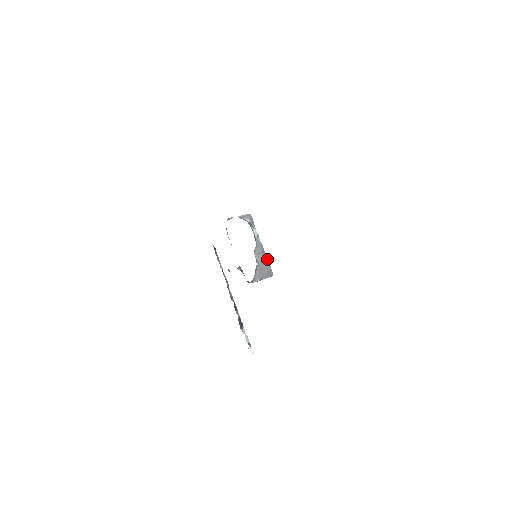
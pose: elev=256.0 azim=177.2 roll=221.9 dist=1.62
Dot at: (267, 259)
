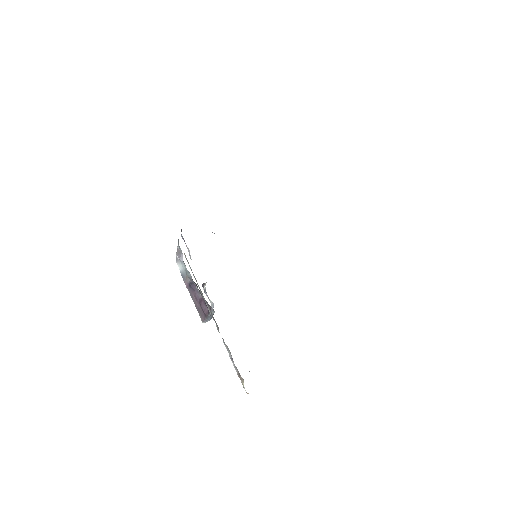
Dot at: occluded
